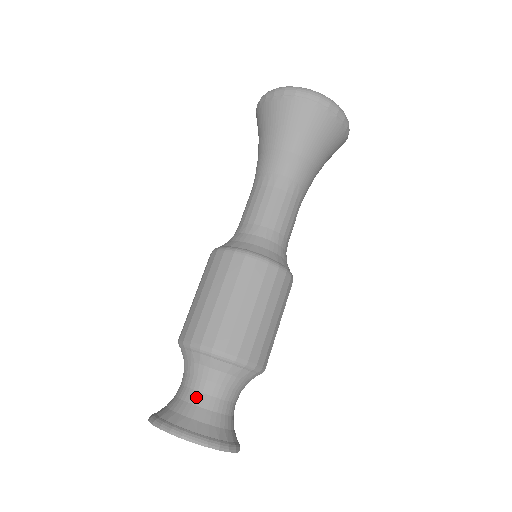
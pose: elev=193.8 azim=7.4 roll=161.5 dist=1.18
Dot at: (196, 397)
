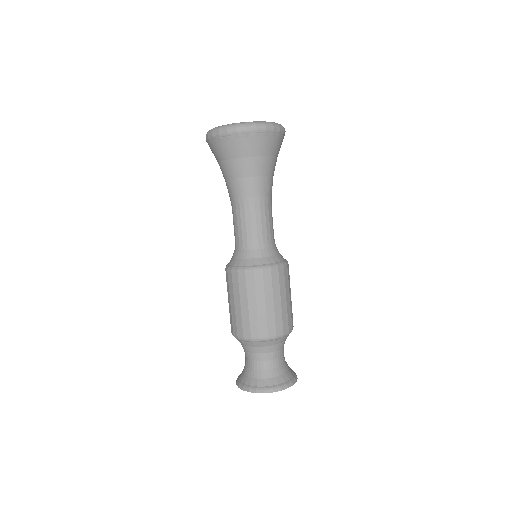
Dot at: (261, 365)
